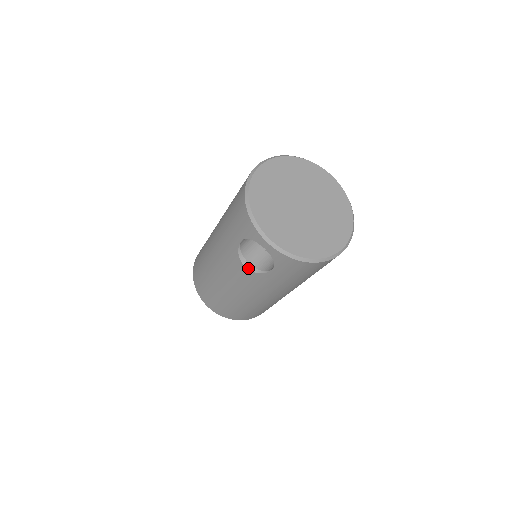
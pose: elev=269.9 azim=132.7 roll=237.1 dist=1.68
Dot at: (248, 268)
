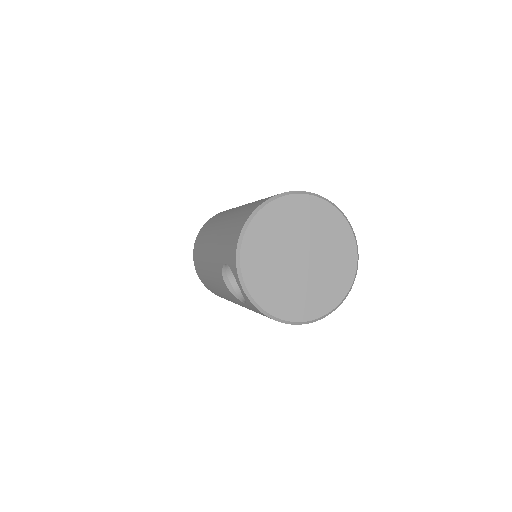
Dot at: (227, 285)
